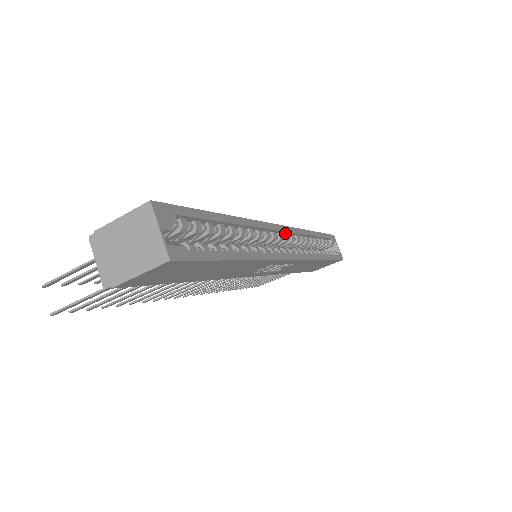
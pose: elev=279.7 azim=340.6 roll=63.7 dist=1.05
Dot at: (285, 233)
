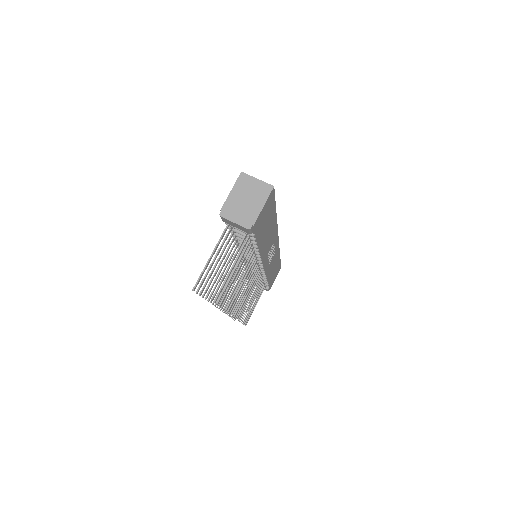
Dot at: occluded
